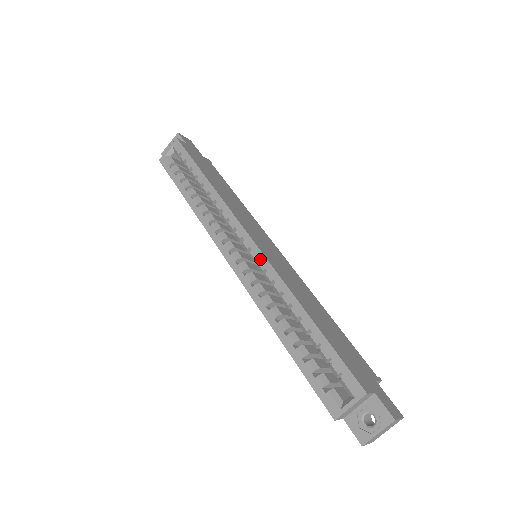
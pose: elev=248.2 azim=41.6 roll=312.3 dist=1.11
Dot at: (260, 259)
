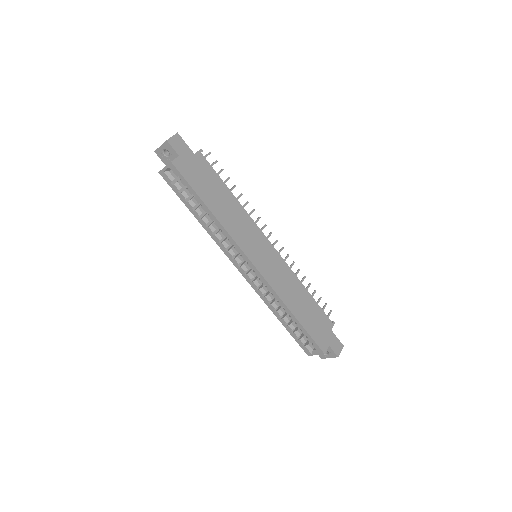
Dot at: (261, 279)
